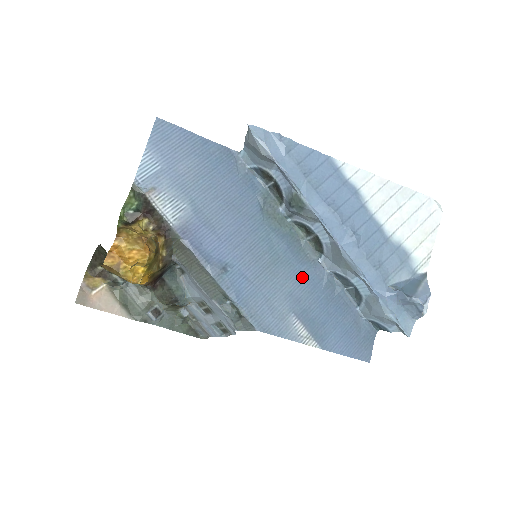
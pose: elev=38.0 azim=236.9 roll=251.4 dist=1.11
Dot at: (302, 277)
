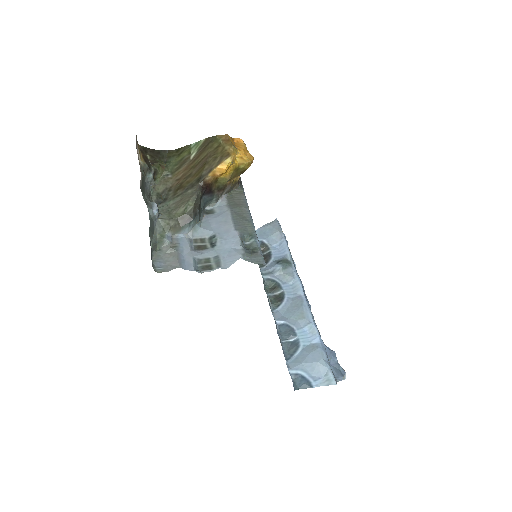
Dot at: occluded
